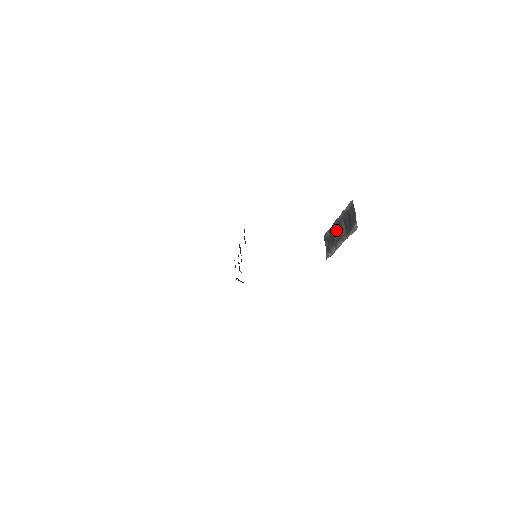
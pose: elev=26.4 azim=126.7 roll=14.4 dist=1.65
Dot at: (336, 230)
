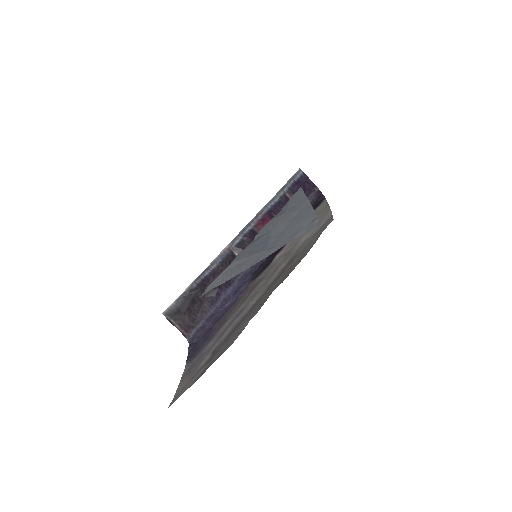
Dot at: occluded
